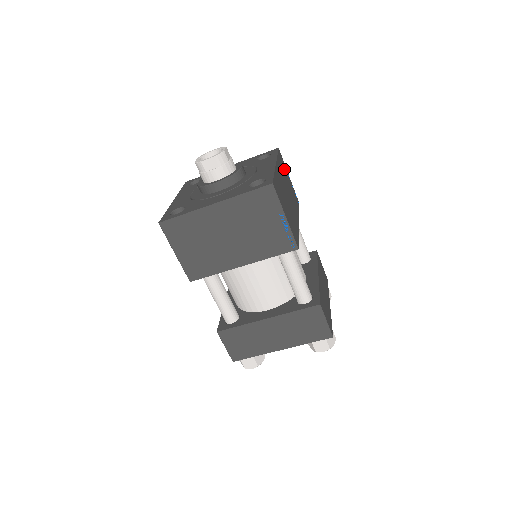
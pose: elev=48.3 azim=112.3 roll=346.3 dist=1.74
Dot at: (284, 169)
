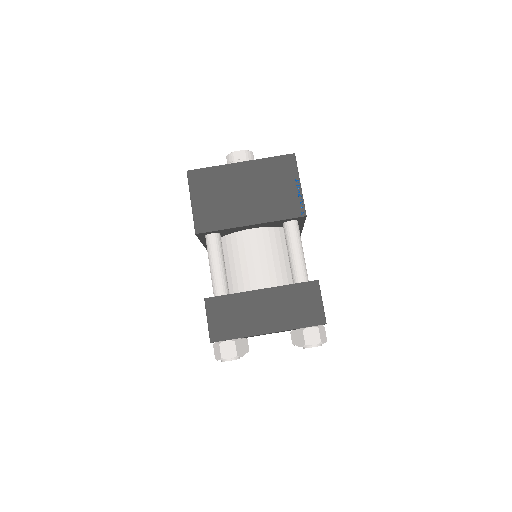
Dot at: occluded
